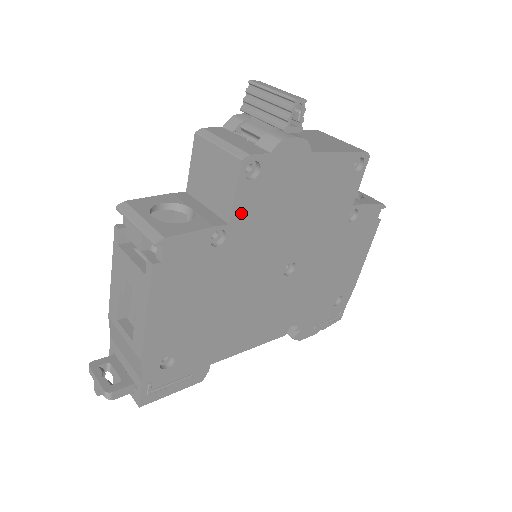
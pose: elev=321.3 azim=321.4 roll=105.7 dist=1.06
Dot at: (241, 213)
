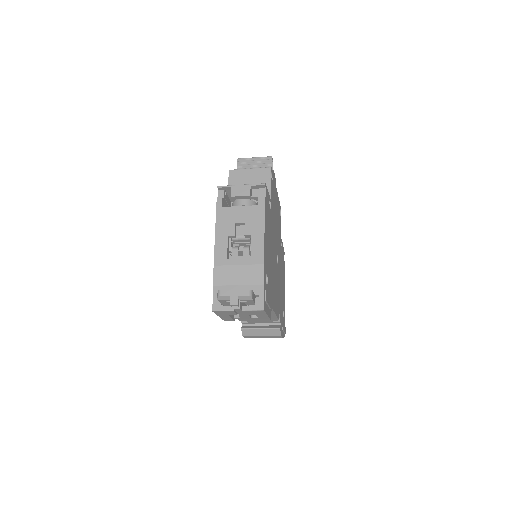
Dot at: (271, 198)
